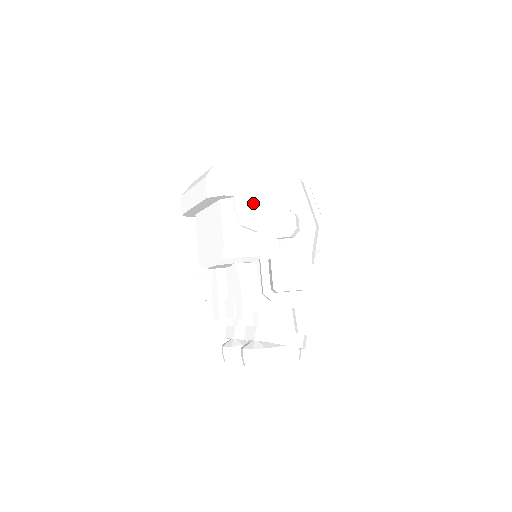
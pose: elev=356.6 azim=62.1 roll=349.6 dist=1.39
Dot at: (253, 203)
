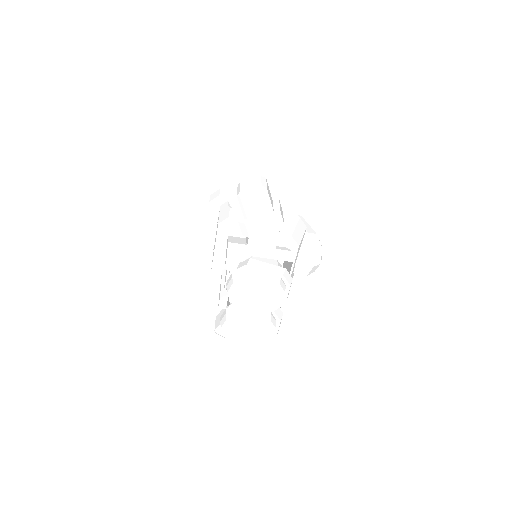
Dot at: occluded
